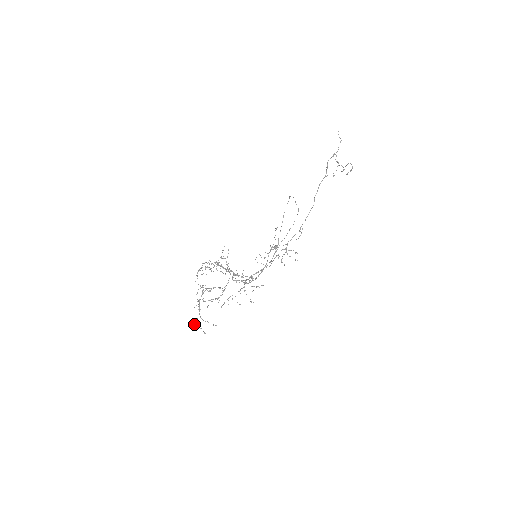
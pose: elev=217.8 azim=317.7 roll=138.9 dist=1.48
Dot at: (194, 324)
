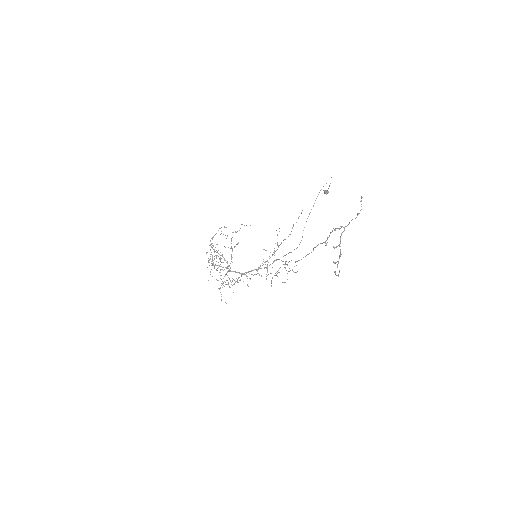
Dot at: occluded
